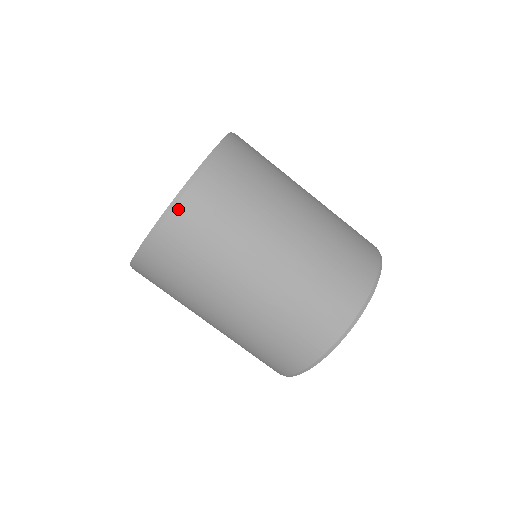
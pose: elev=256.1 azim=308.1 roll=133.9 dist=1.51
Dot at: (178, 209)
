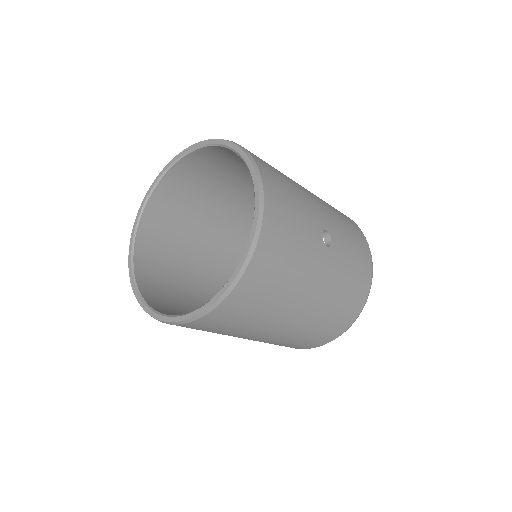
Dot at: occluded
